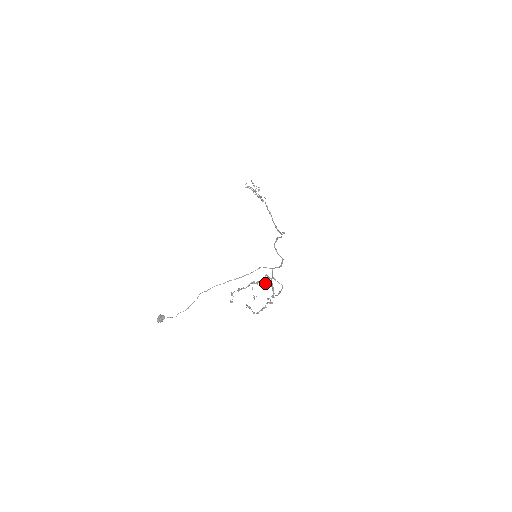
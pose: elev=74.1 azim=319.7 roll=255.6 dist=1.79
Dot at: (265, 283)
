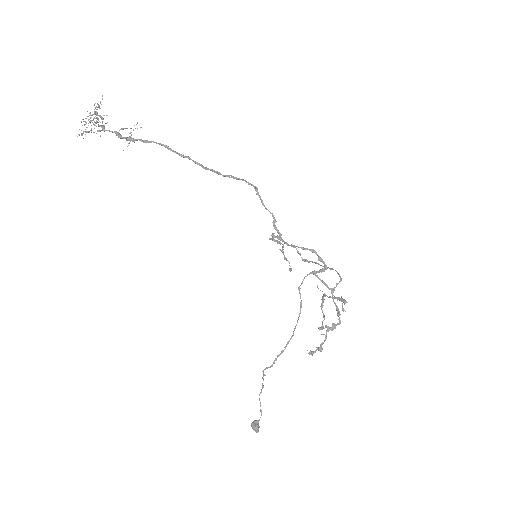
Dot at: (339, 315)
